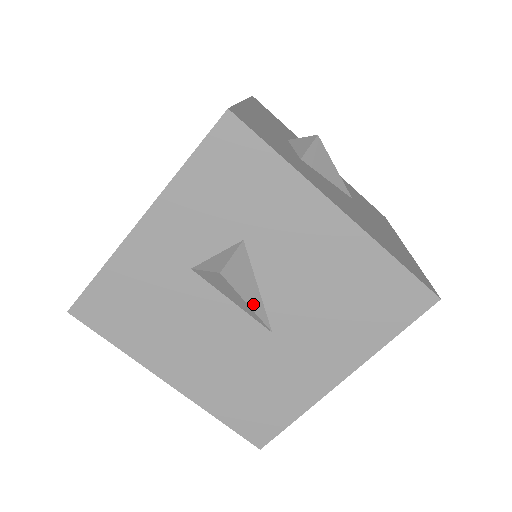
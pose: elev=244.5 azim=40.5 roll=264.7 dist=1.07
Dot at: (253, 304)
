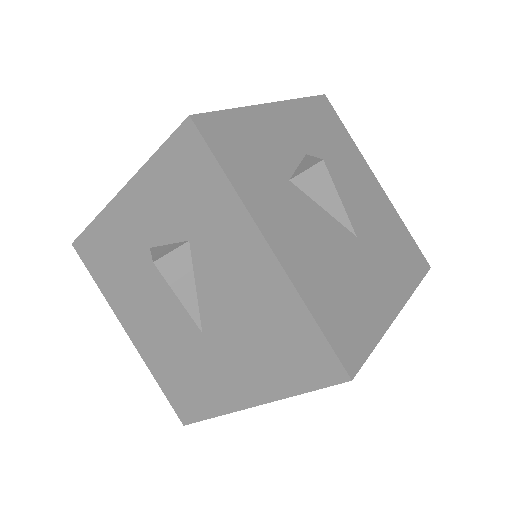
Dot at: (186, 301)
